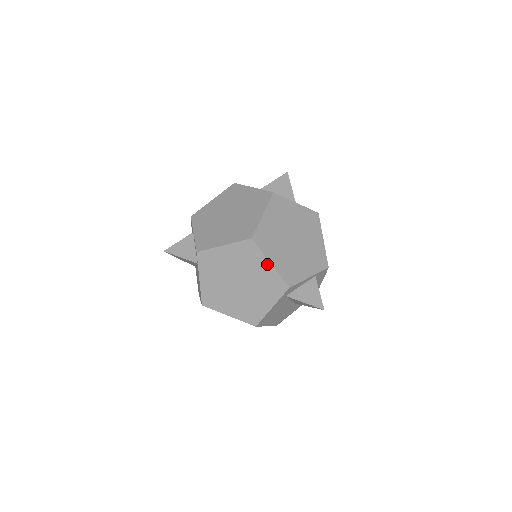
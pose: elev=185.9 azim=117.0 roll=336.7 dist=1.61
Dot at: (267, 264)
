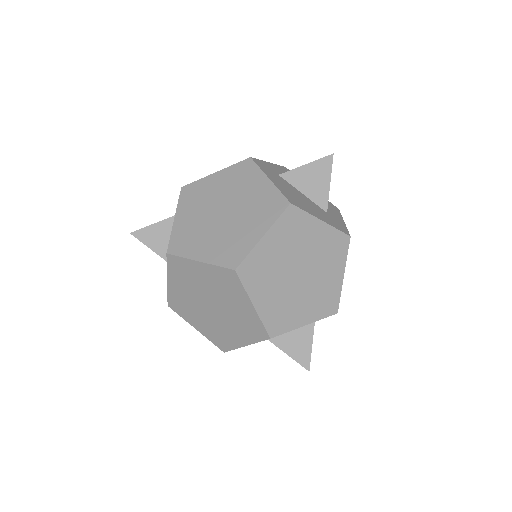
Dot at: (249, 304)
